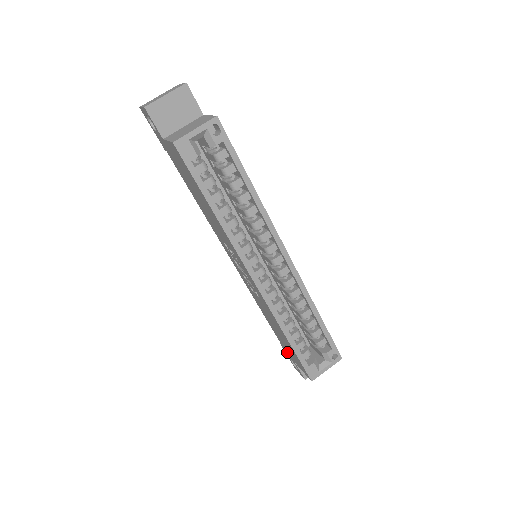
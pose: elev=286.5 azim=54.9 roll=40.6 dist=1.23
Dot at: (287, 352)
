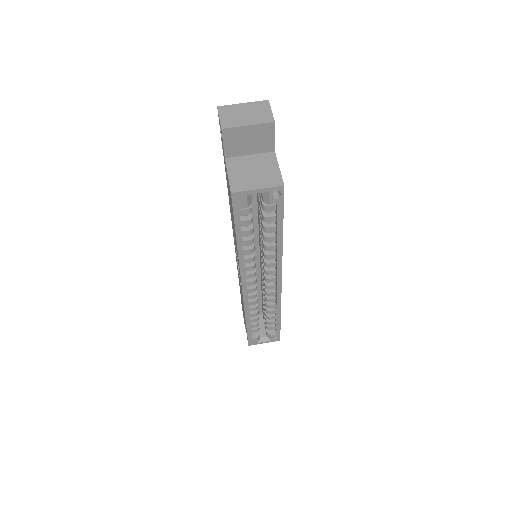
Dot at: (242, 308)
